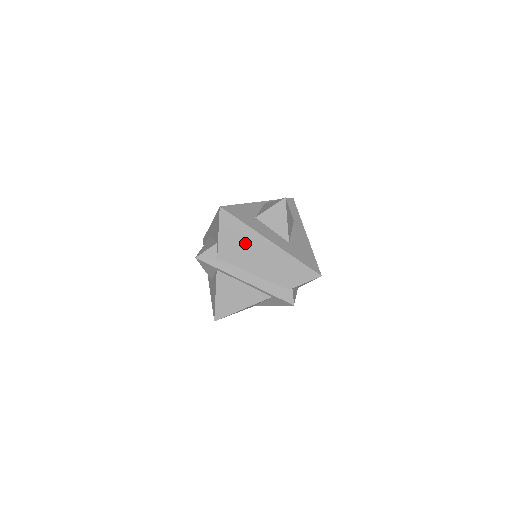
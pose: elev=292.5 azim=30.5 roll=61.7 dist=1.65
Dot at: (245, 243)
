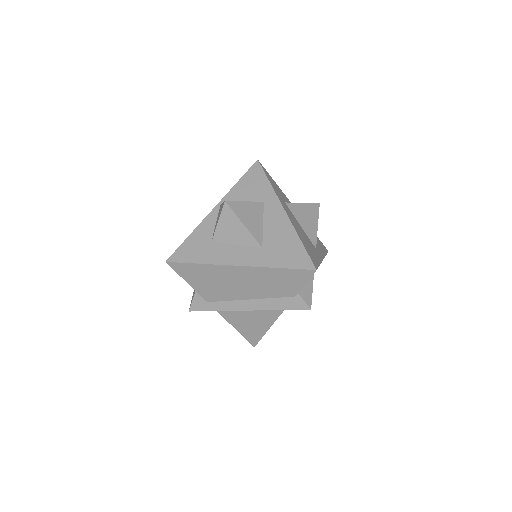
Dot at: (217, 279)
